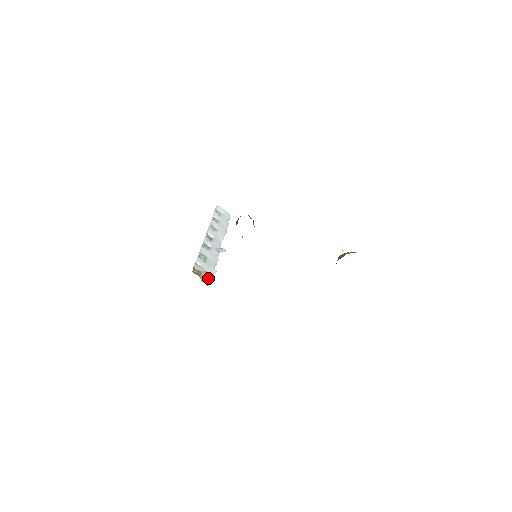
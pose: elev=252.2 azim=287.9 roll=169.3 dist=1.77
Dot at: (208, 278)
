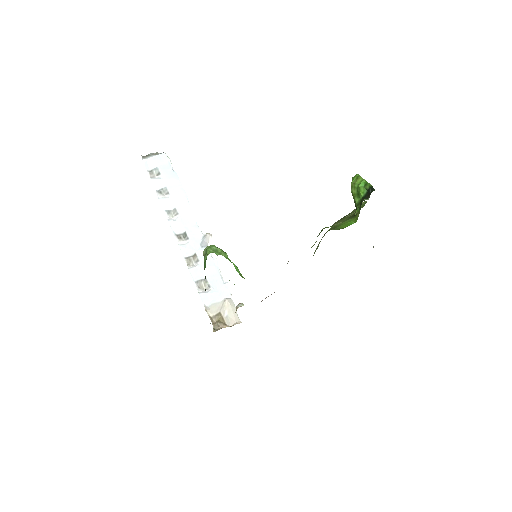
Dot at: (231, 310)
